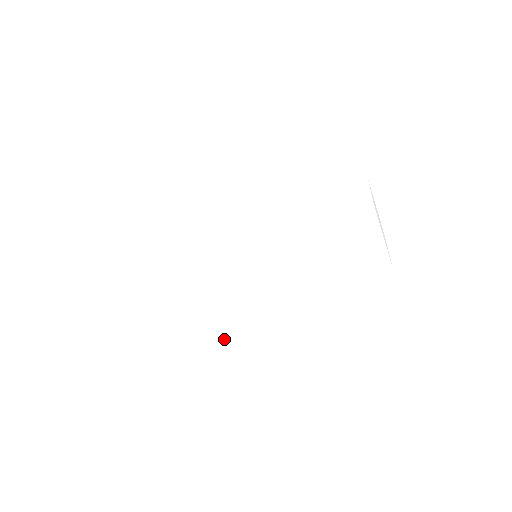
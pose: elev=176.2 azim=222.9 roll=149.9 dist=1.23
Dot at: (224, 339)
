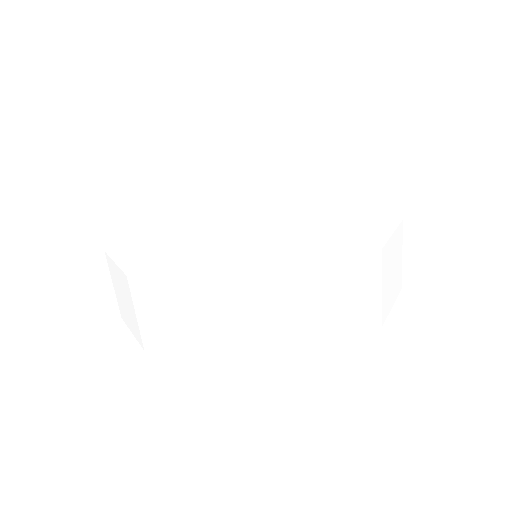
Dot at: (338, 313)
